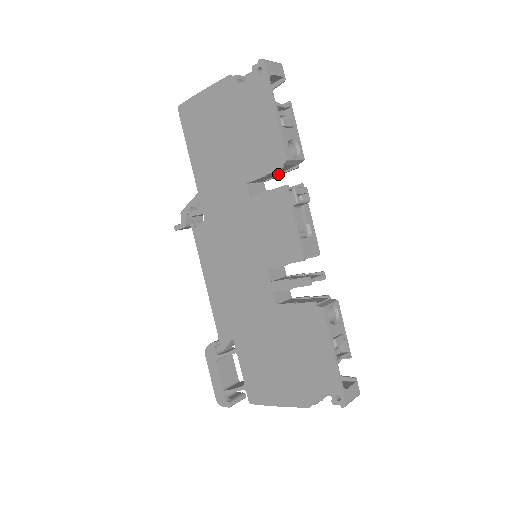
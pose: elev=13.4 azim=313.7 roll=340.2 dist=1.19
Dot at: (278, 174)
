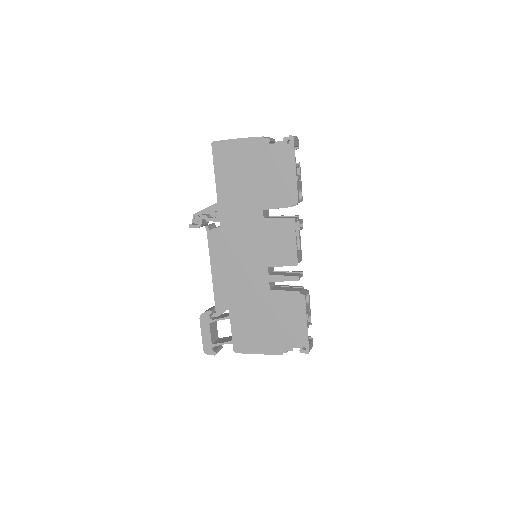
Dot at: occluded
